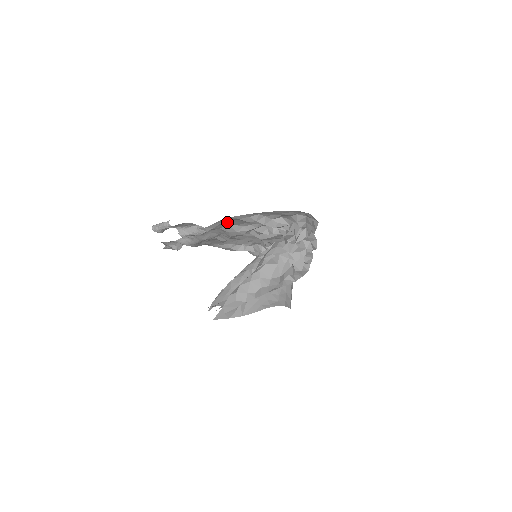
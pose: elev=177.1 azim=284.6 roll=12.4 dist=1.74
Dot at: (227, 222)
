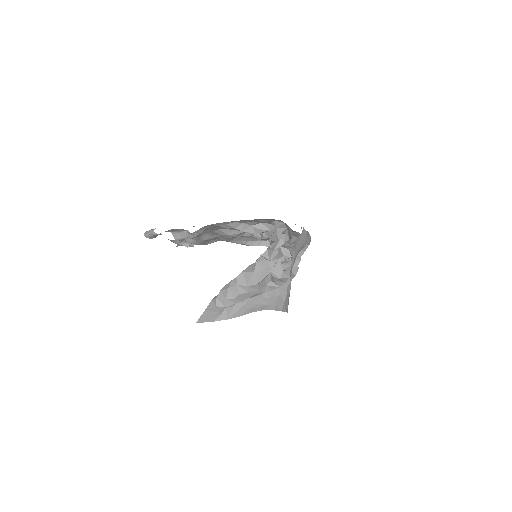
Dot at: (213, 227)
